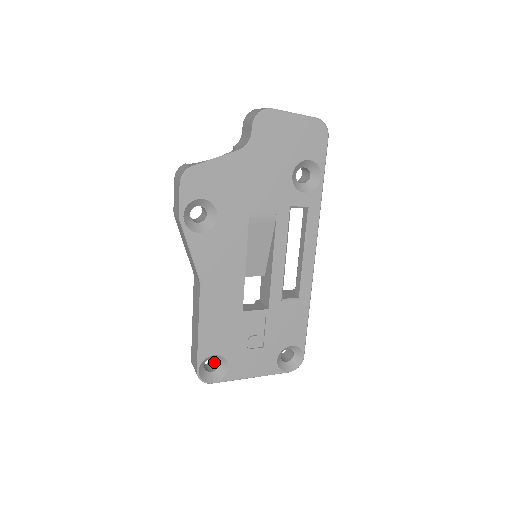
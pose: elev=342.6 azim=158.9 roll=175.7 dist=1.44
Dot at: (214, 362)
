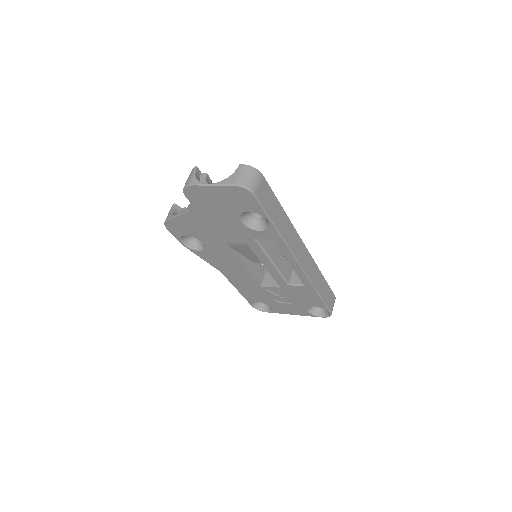
Dot at: occluded
